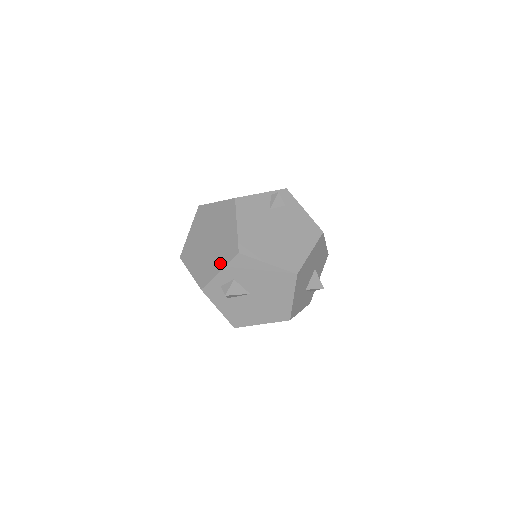
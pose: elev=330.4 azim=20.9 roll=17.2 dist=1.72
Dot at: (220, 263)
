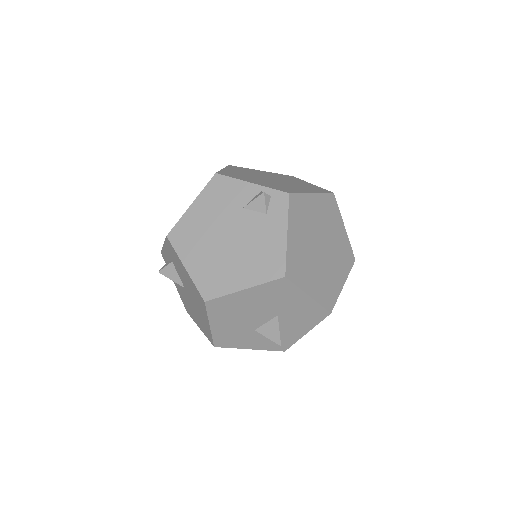
Dot at: occluded
